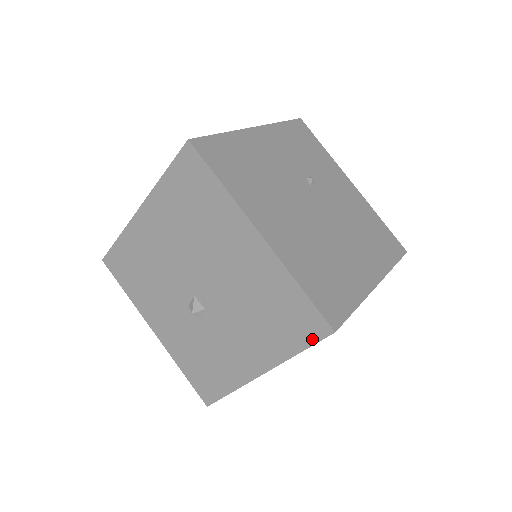
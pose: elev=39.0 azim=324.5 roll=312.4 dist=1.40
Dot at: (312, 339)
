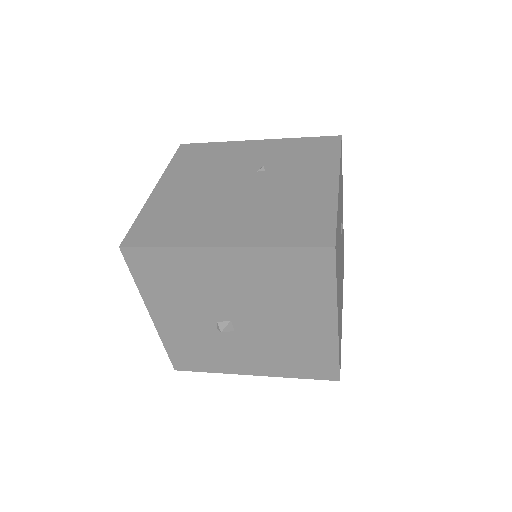
Dot at: (319, 377)
